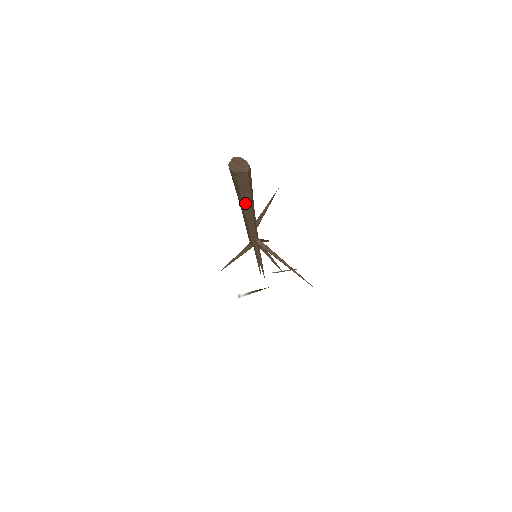
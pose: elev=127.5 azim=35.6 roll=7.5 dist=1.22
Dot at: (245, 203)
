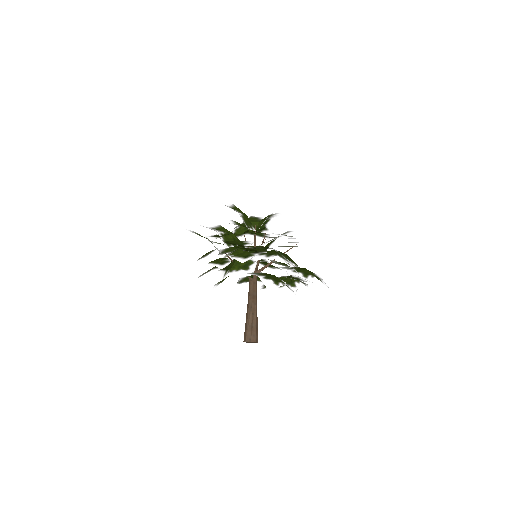
Dot at: occluded
